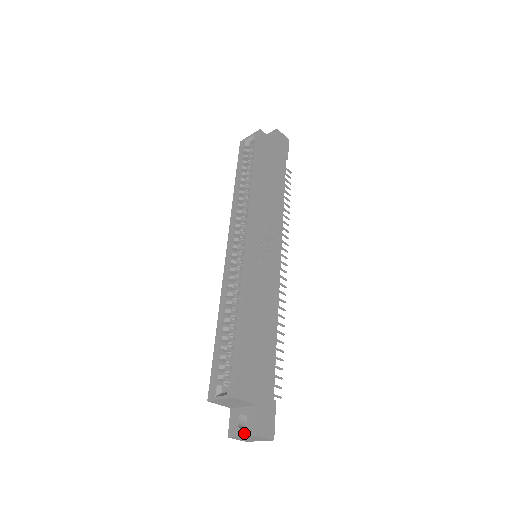
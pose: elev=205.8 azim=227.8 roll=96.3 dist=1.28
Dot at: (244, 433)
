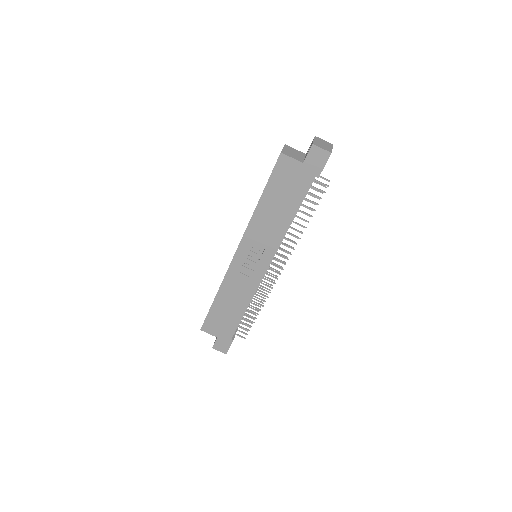
Dot at: occluded
